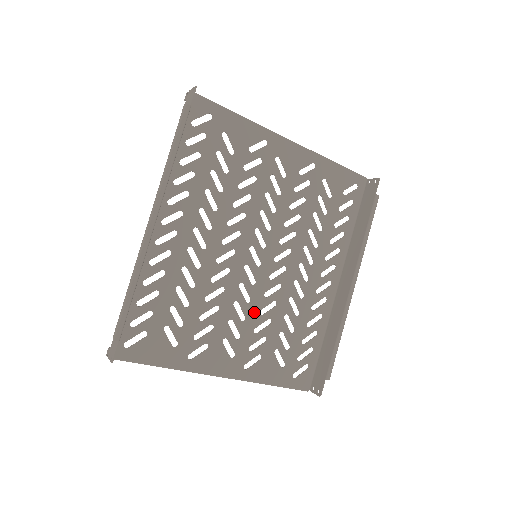
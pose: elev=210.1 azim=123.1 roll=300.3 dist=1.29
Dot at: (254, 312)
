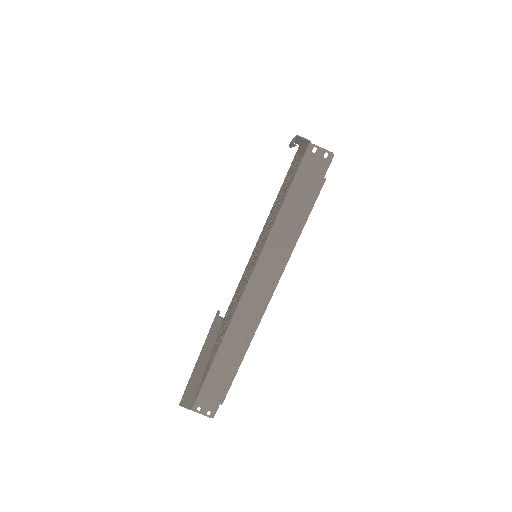
Dot at: occluded
